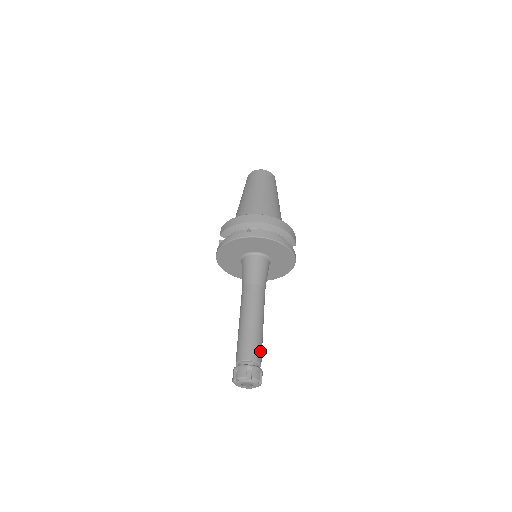
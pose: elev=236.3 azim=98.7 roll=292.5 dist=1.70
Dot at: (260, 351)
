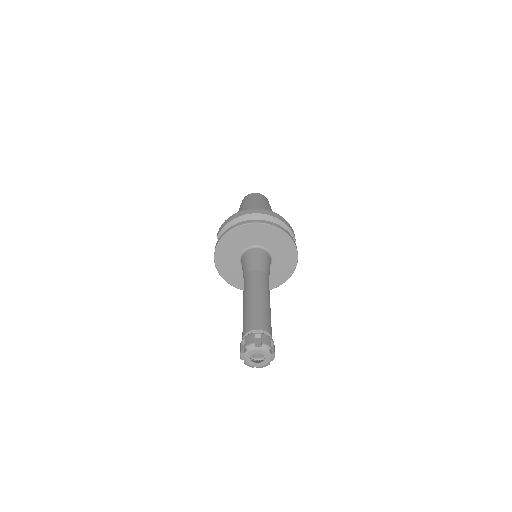
Dot at: (269, 324)
